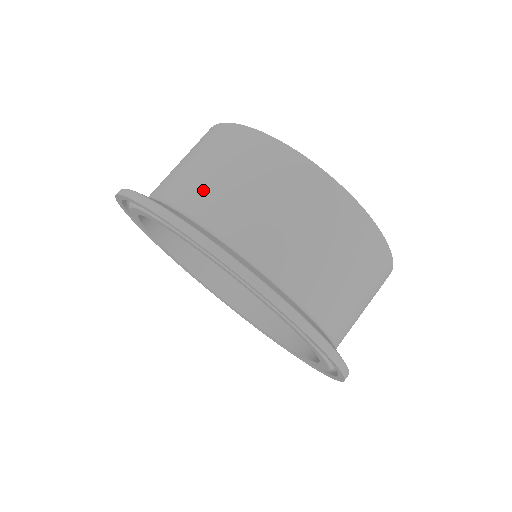
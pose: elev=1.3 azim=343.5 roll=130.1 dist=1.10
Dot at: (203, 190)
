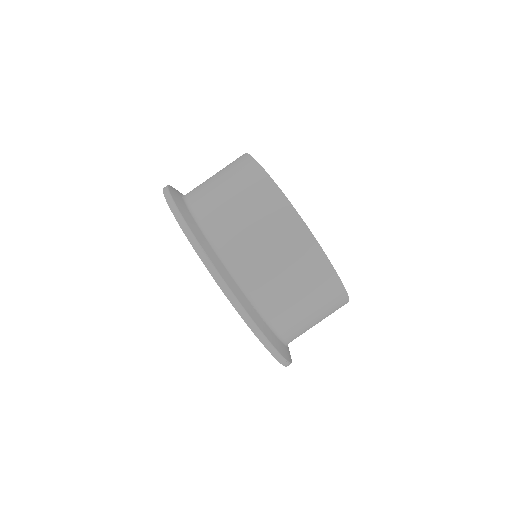
Dot at: (212, 202)
